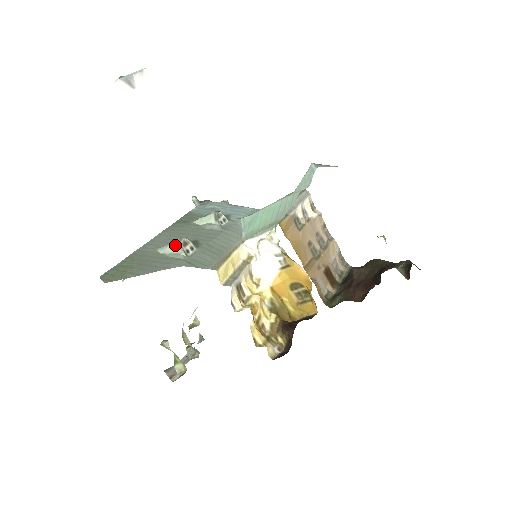
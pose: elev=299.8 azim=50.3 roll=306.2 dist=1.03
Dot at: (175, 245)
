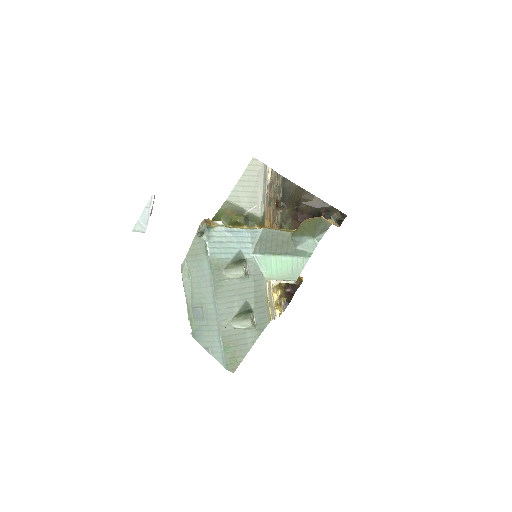
Dot at: (249, 326)
